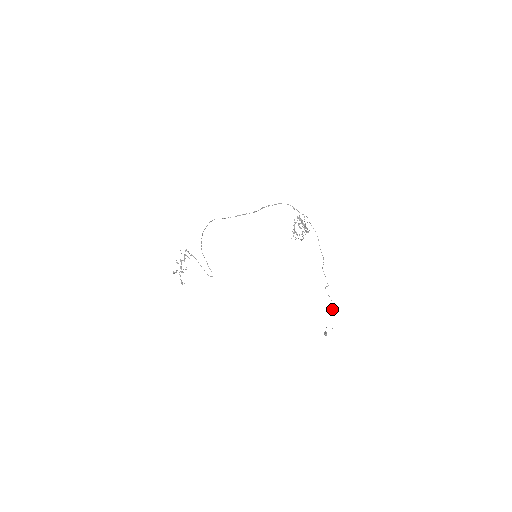
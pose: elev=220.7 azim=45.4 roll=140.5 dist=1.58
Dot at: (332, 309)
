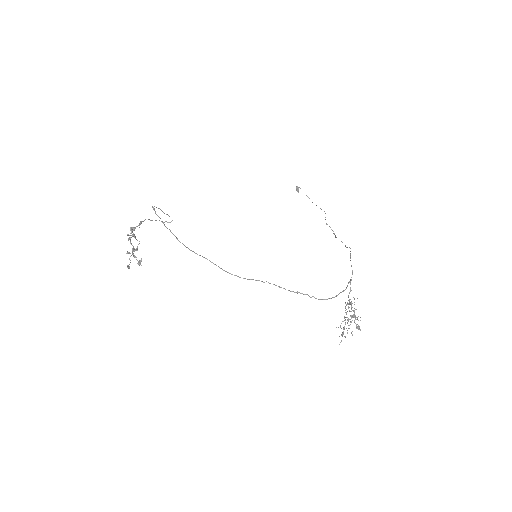
Dot at: occluded
